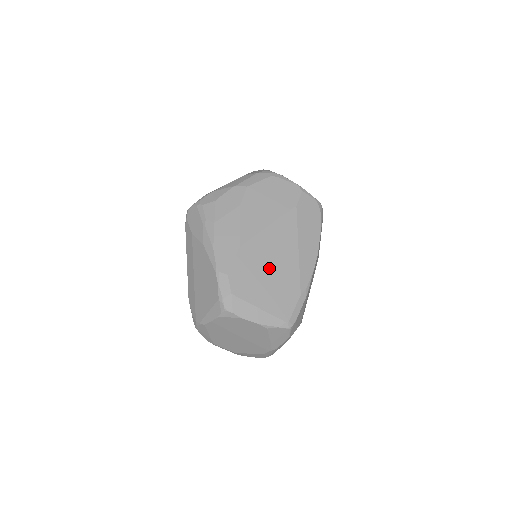
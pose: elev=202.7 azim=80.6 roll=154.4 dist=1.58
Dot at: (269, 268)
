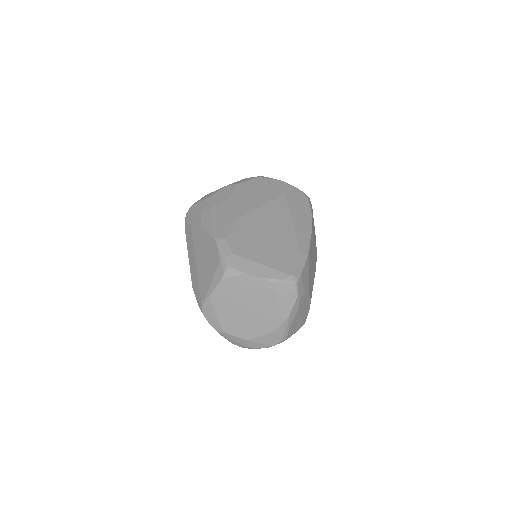
Dot at: (266, 235)
